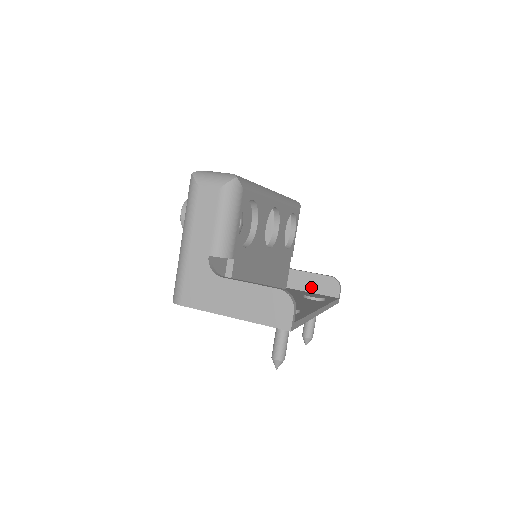
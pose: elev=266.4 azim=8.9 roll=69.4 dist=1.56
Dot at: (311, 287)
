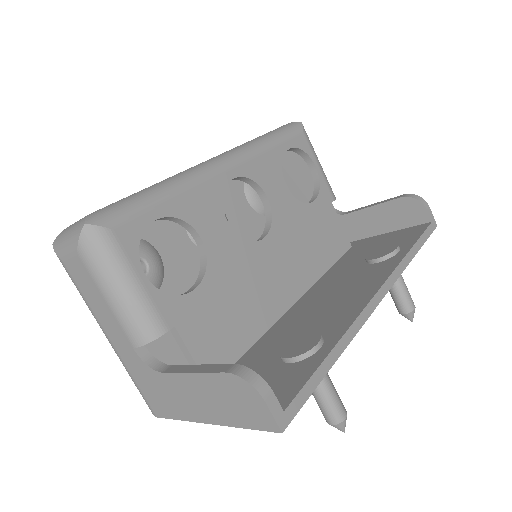
Dot at: (384, 225)
